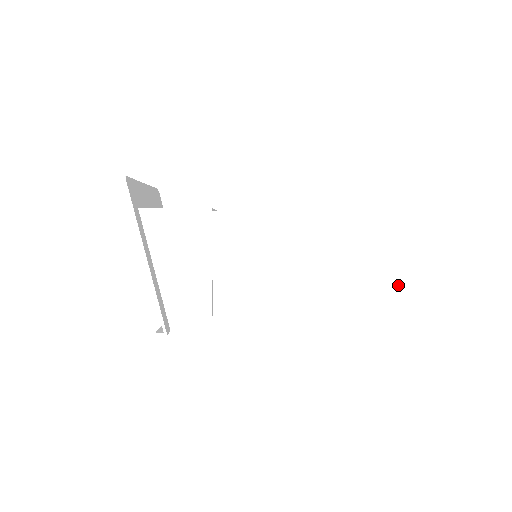
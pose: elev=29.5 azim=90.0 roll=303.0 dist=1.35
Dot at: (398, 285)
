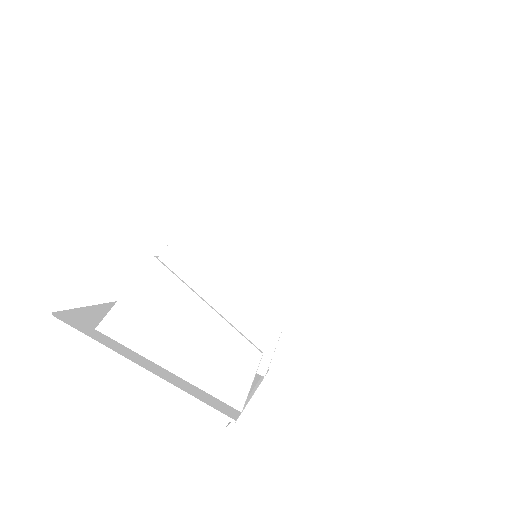
Dot at: (404, 118)
